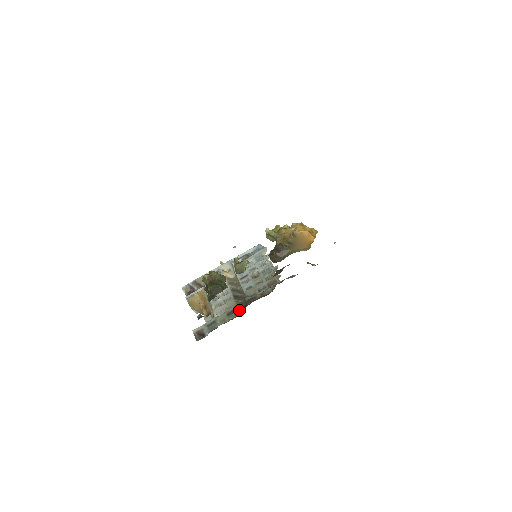
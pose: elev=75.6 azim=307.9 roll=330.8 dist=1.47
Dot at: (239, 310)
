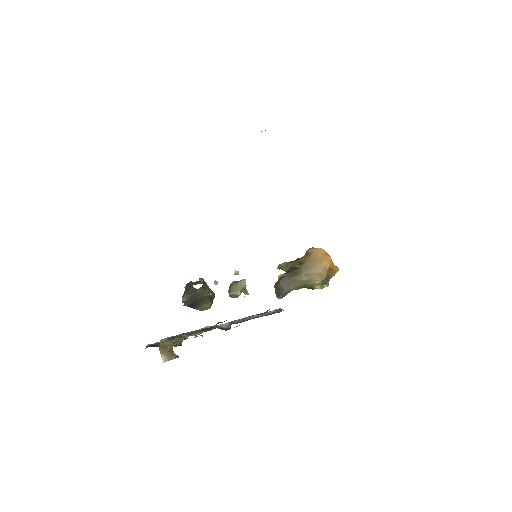
Dot at: (216, 325)
